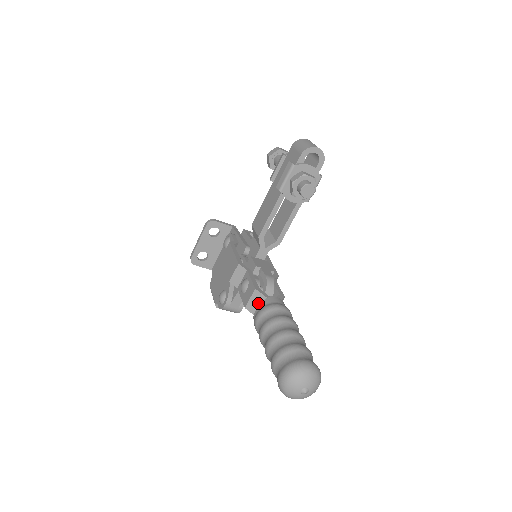
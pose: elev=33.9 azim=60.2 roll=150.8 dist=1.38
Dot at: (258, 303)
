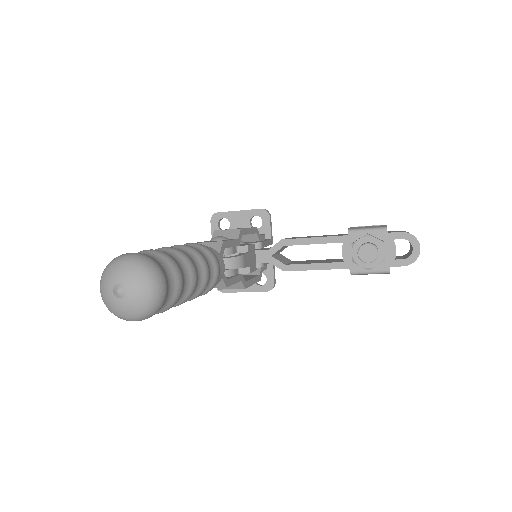
Dot at: occluded
